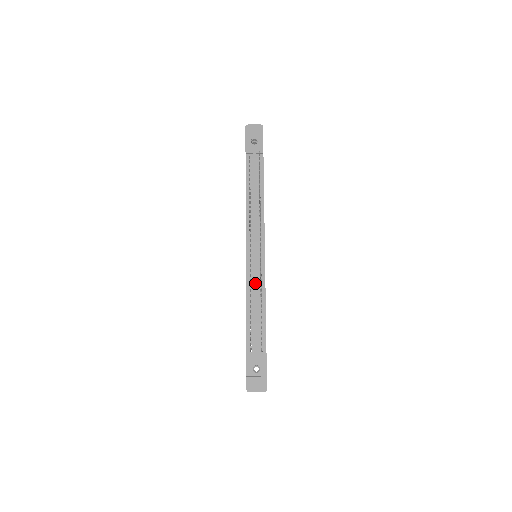
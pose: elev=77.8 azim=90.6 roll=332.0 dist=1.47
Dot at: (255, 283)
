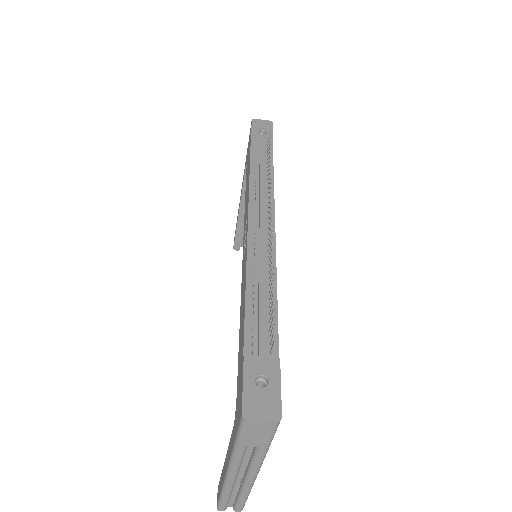
Dot at: (261, 261)
